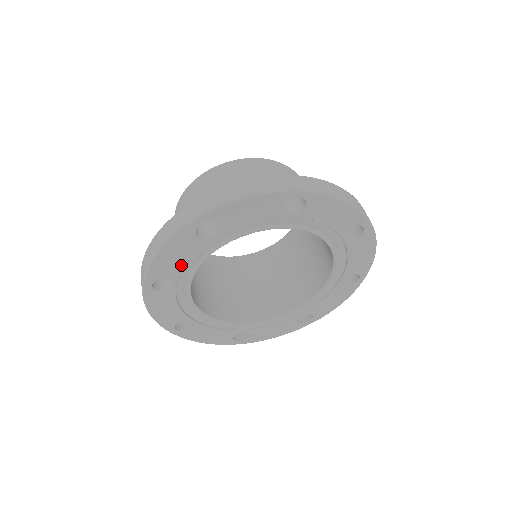
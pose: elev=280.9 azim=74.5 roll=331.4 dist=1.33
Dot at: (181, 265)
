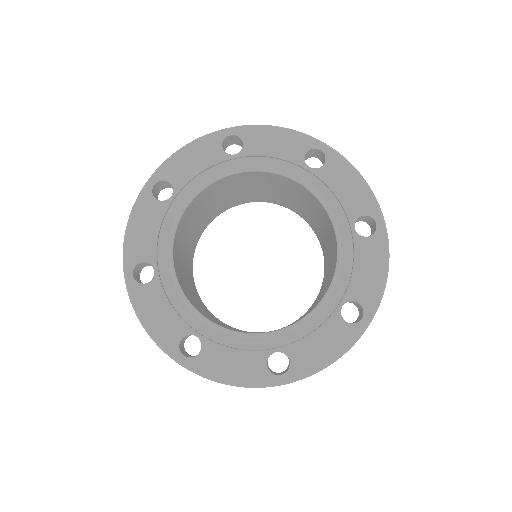
Dot at: (191, 174)
